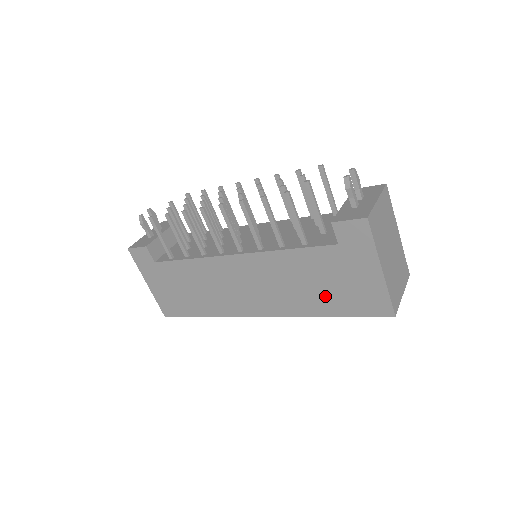
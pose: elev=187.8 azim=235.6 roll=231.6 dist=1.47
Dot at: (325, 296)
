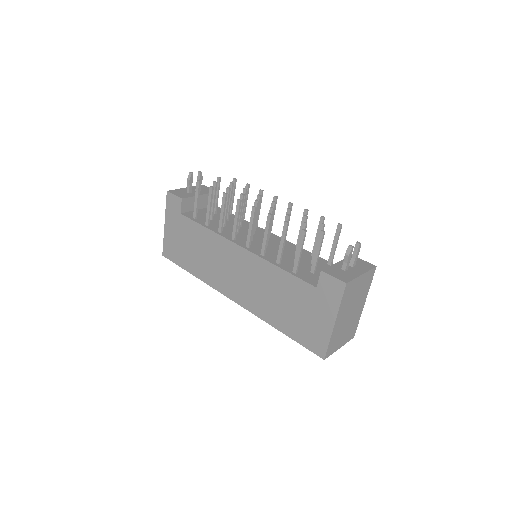
Dot at: (286, 316)
